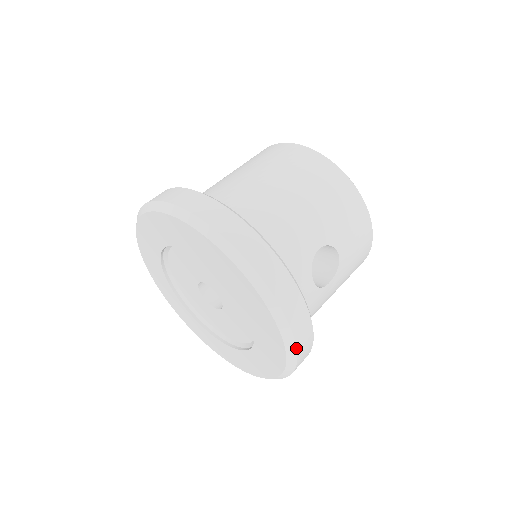
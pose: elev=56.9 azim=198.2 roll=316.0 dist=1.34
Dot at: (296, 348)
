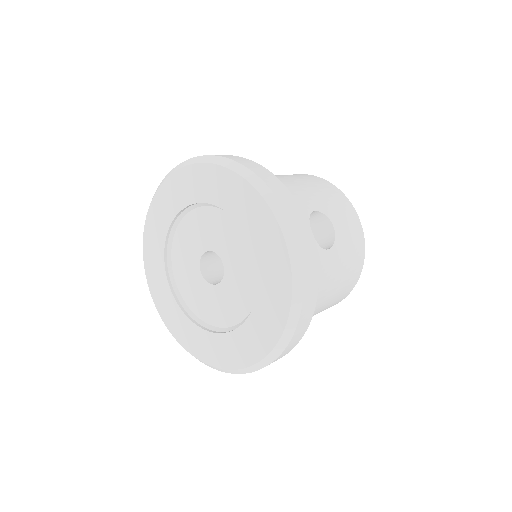
Dot at: (301, 260)
